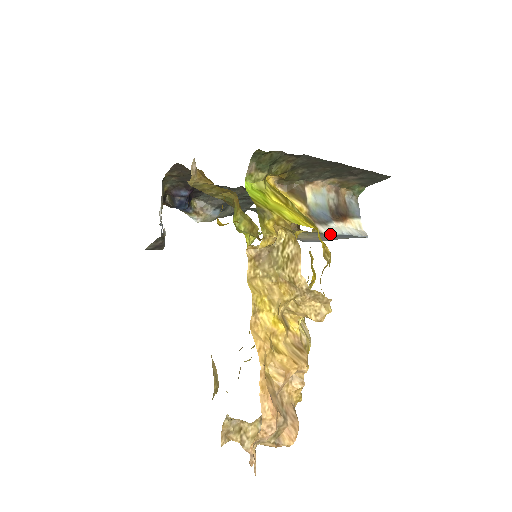
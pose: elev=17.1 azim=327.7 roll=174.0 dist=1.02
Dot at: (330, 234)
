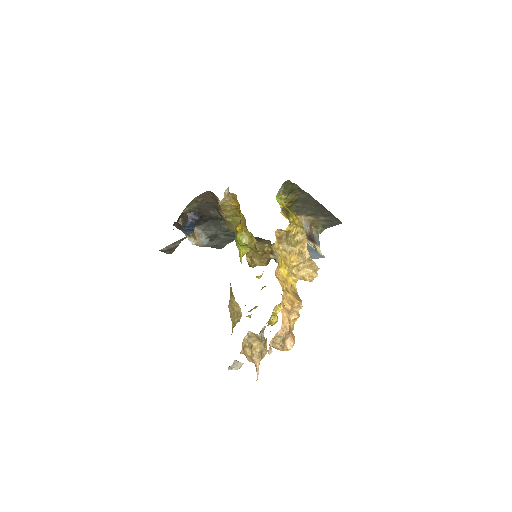
Dot at: (307, 247)
